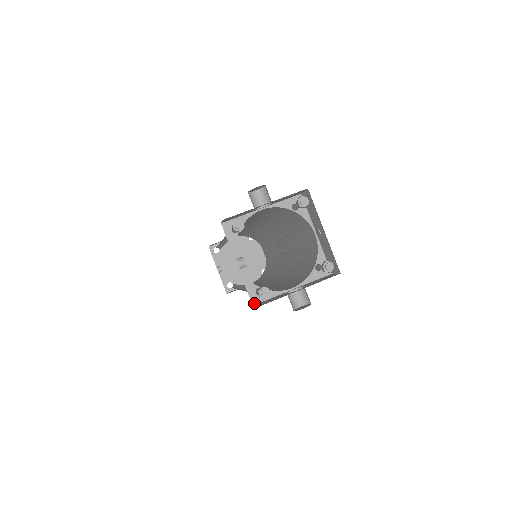
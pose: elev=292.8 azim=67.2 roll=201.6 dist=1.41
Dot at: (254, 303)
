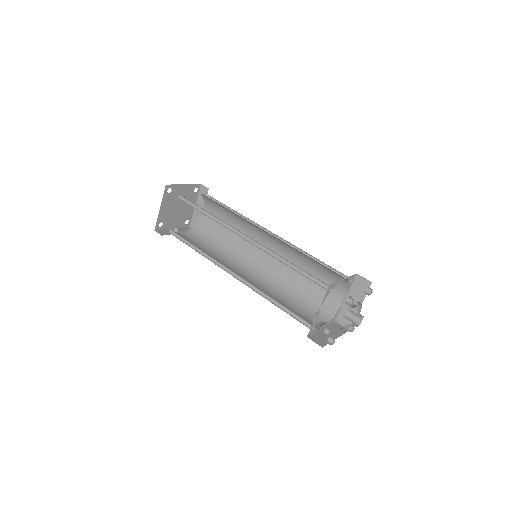
Dot at: (335, 320)
